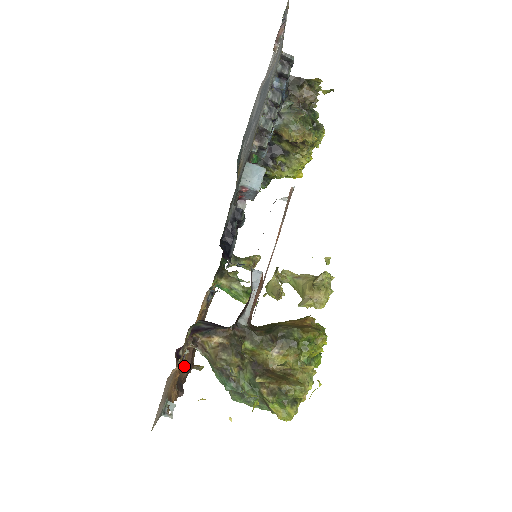
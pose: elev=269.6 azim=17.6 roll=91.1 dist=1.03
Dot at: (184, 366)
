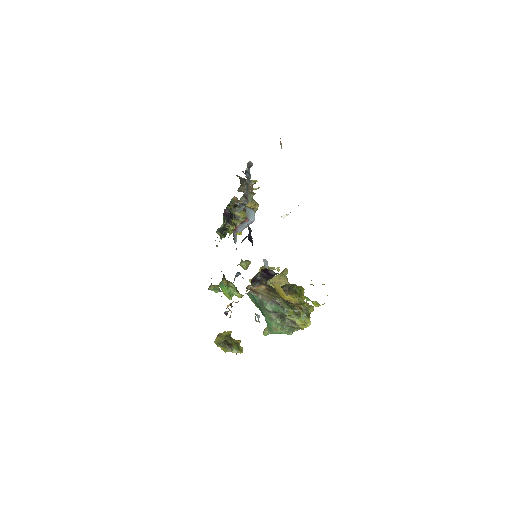
Dot at: occluded
